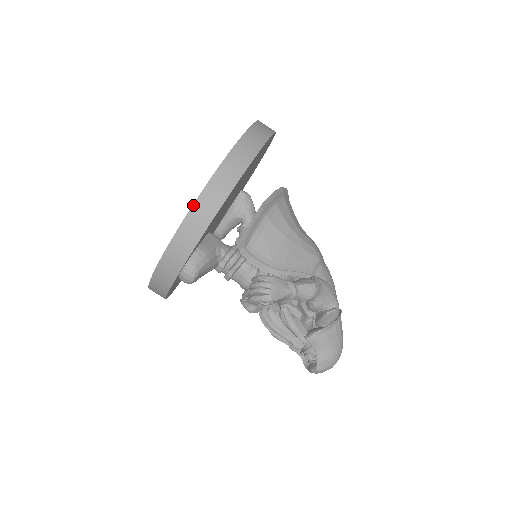
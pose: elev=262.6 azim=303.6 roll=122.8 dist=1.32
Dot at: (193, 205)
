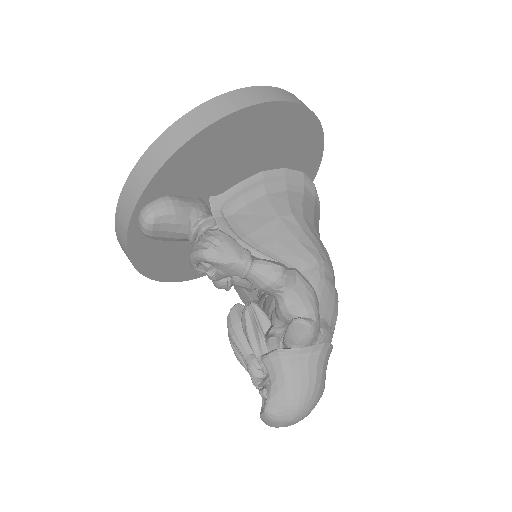
Dot at: (166, 130)
